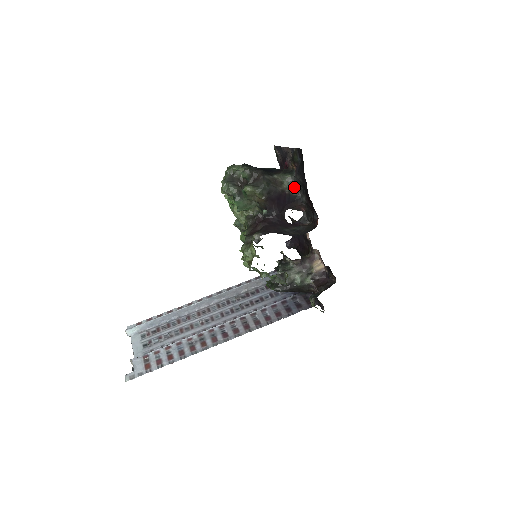
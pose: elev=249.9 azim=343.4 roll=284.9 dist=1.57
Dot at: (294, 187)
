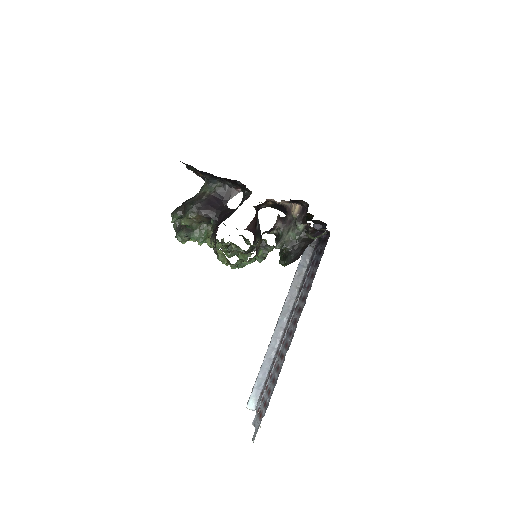
Dot at: (215, 185)
